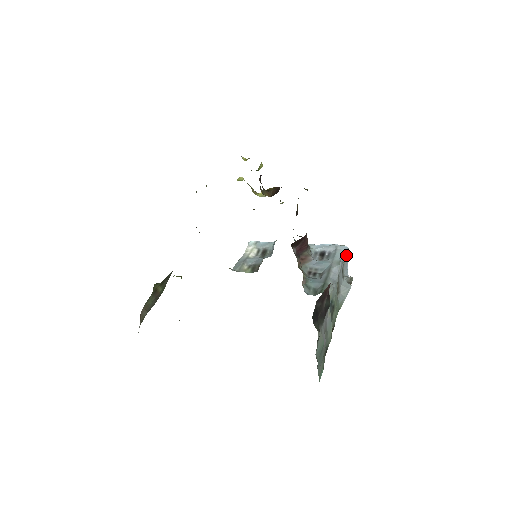
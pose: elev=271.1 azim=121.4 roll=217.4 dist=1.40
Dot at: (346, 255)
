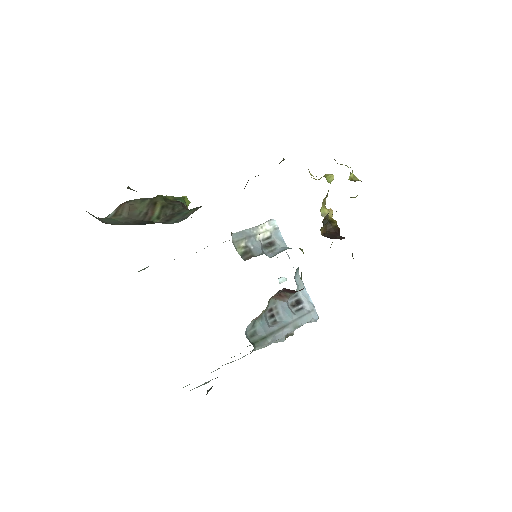
Dot at: (310, 322)
